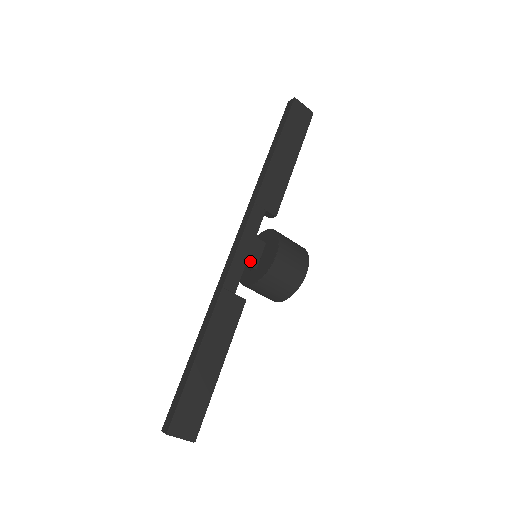
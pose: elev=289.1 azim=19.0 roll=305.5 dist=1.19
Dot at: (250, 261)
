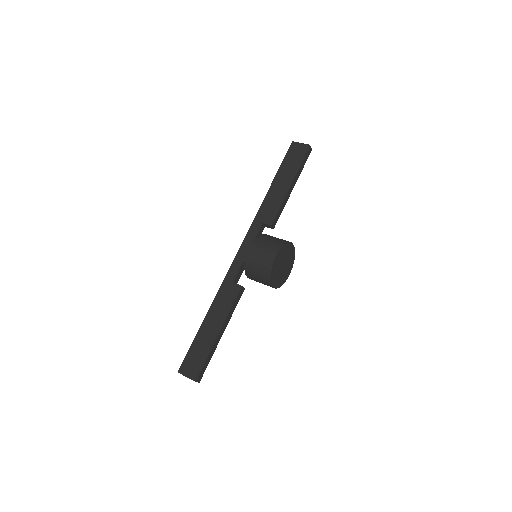
Dot at: occluded
